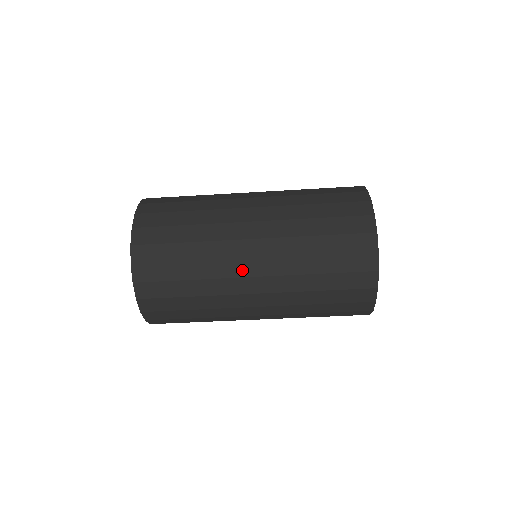
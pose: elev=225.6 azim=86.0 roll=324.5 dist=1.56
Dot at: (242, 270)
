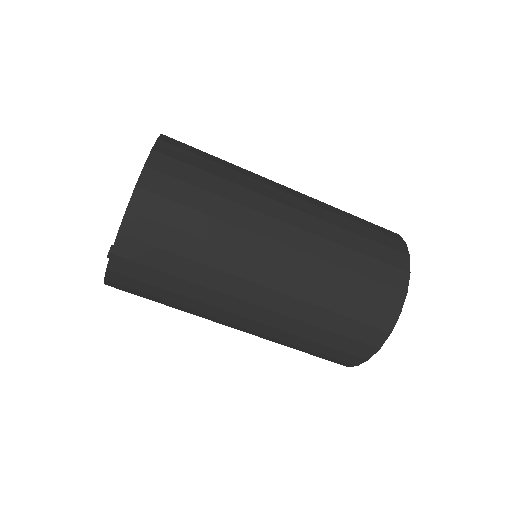
Dot at: (237, 308)
